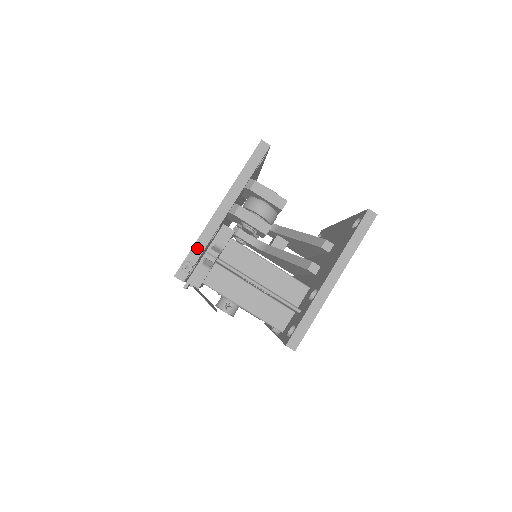
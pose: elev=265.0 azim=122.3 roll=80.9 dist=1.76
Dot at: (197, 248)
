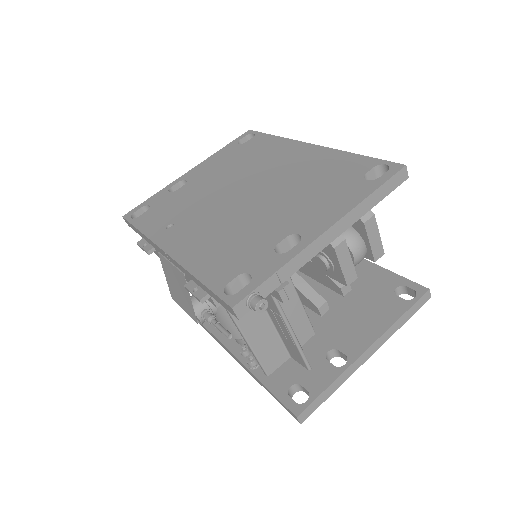
Dot at: (277, 278)
